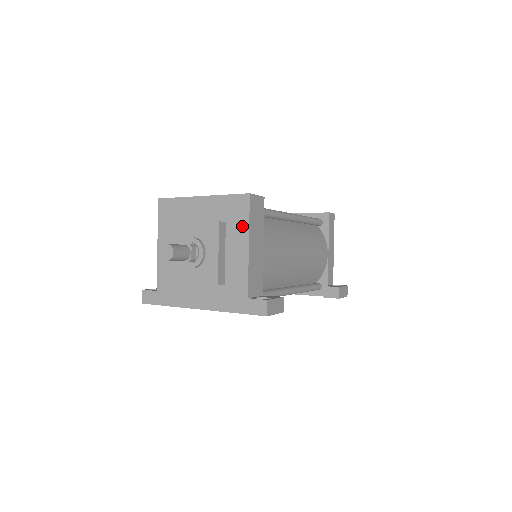
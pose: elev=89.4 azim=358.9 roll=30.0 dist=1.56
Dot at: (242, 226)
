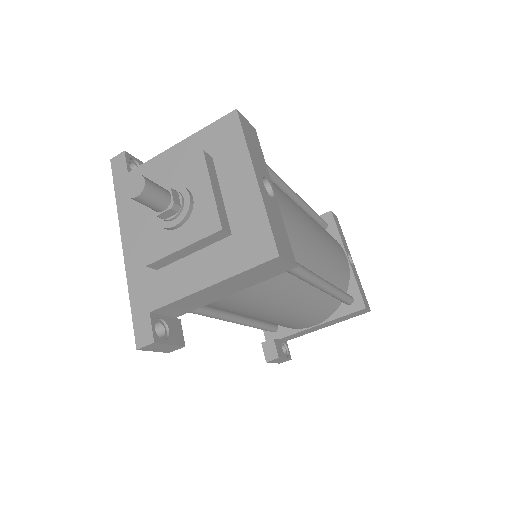
Dot at: (232, 264)
